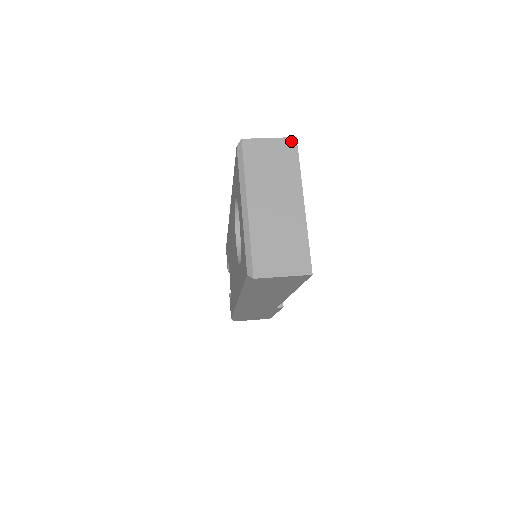
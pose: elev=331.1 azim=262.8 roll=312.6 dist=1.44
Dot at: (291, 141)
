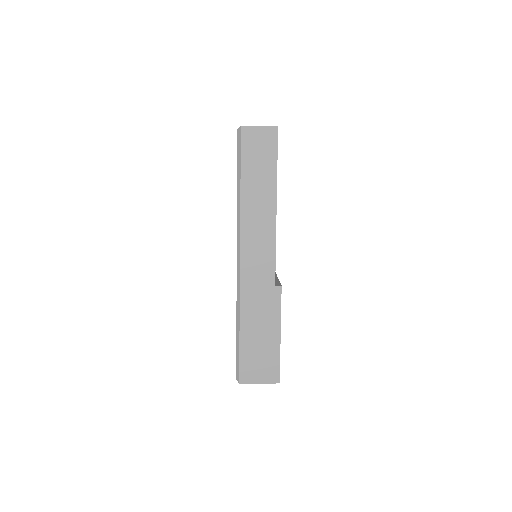
Dot at: occluded
